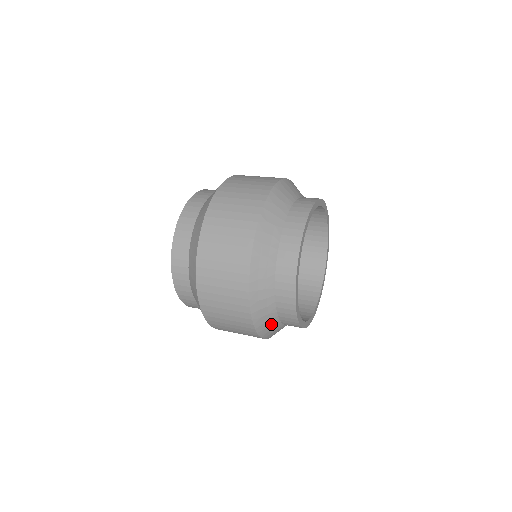
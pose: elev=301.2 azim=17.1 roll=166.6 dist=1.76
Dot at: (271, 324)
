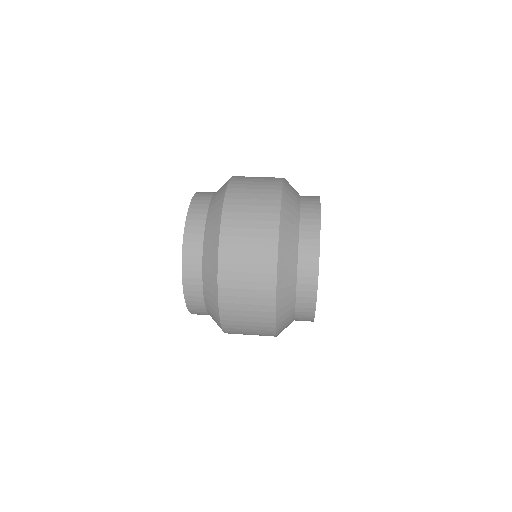
Dot at: occluded
